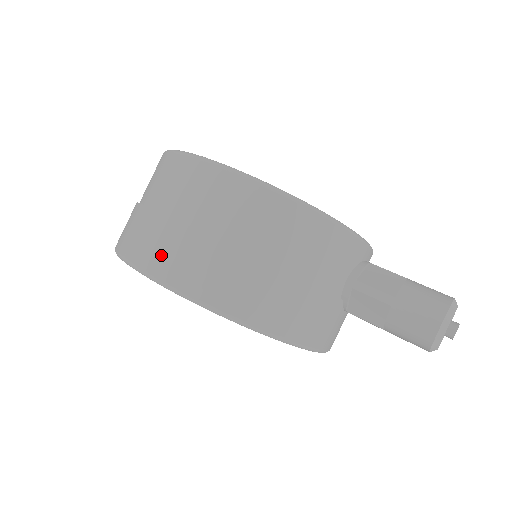
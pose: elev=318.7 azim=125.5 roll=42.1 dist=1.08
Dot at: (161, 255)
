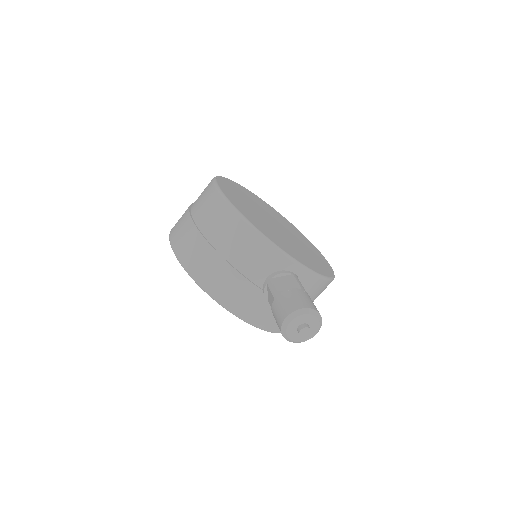
Dot at: (177, 228)
